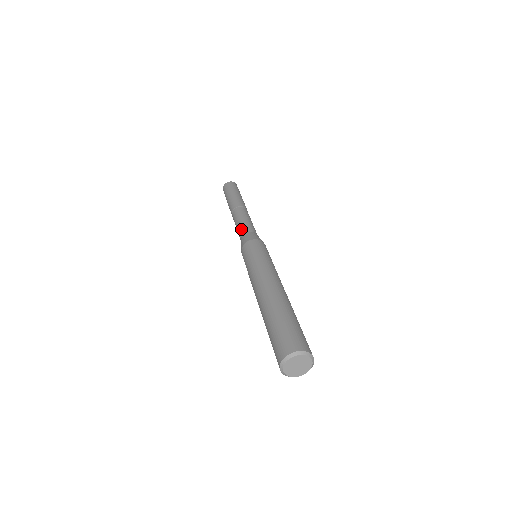
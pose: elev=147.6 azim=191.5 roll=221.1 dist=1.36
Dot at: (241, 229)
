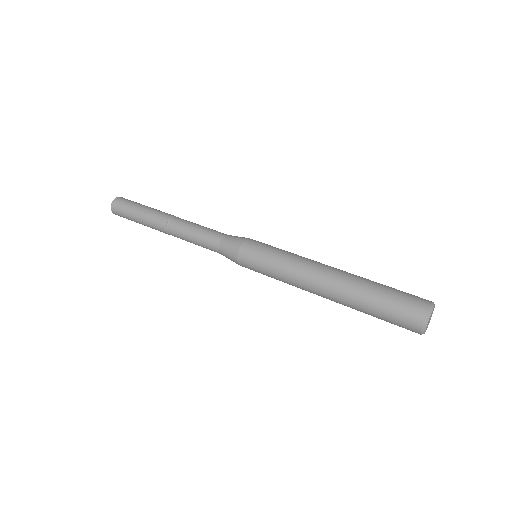
Dot at: (211, 235)
